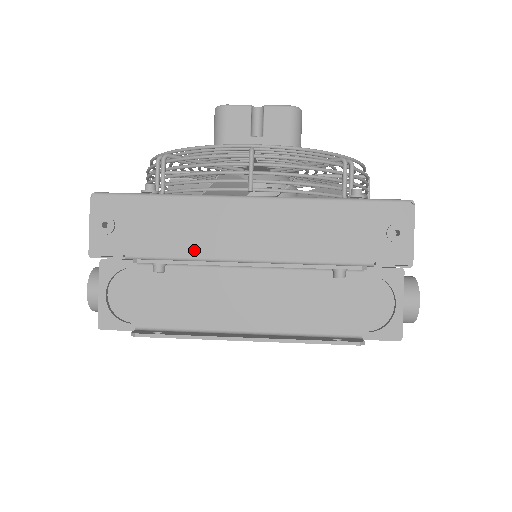
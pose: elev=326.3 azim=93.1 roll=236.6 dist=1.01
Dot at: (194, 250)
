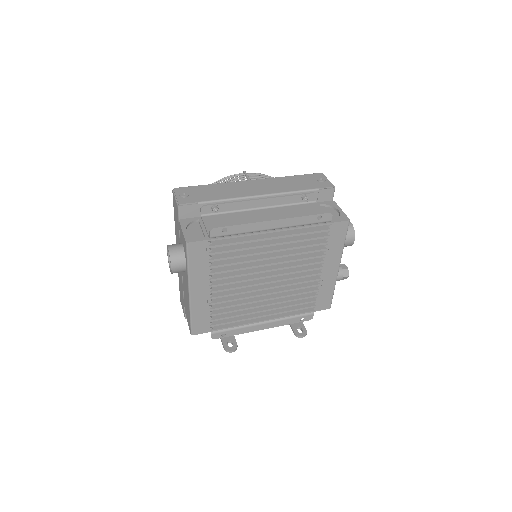
Dot at: (232, 196)
